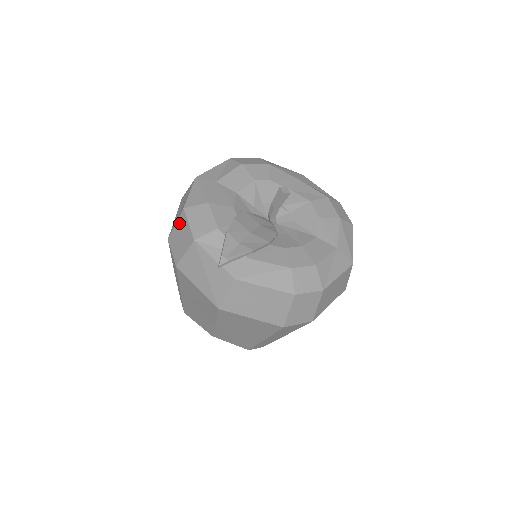
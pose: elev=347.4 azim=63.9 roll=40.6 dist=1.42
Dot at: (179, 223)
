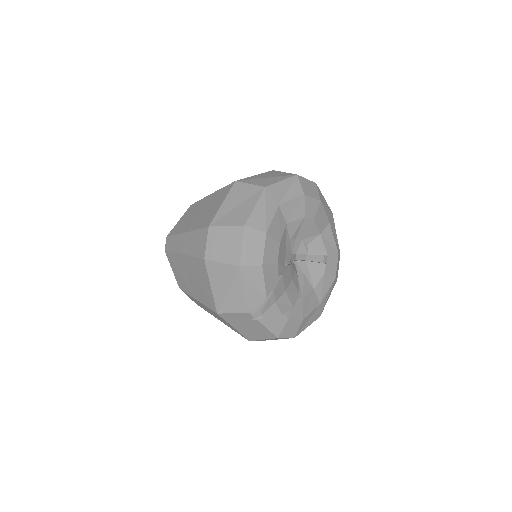
Dot at: (232, 231)
